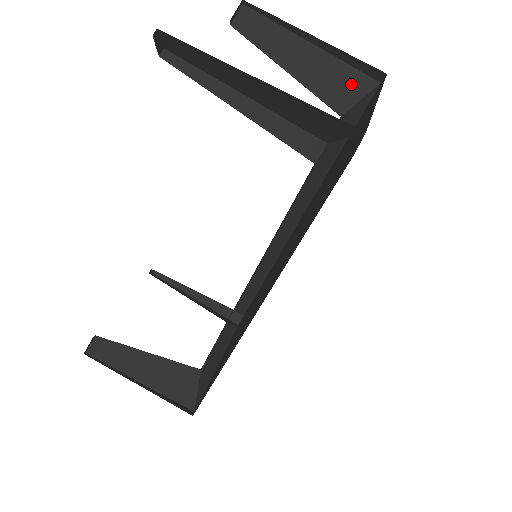
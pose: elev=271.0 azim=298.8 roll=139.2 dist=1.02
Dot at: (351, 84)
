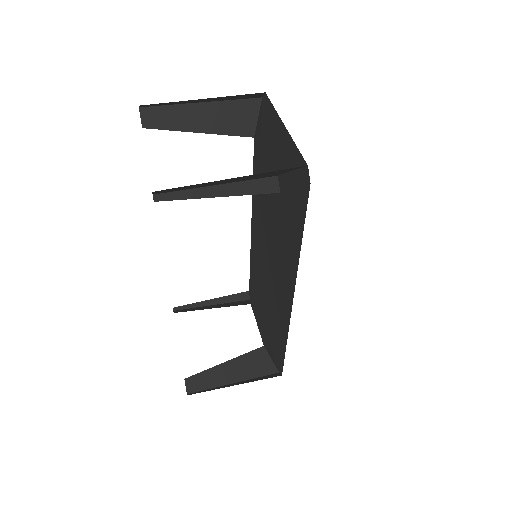
Dot at: (245, 112)
